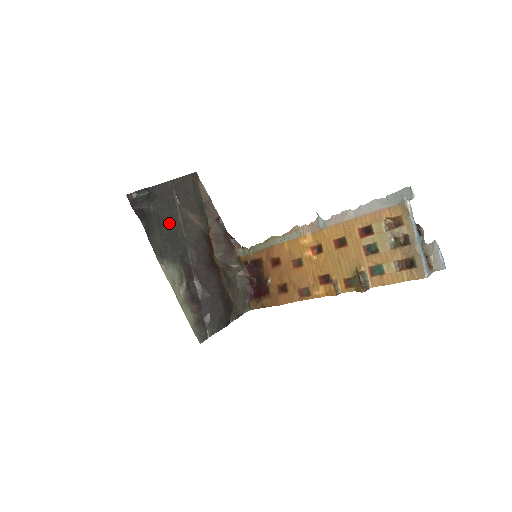
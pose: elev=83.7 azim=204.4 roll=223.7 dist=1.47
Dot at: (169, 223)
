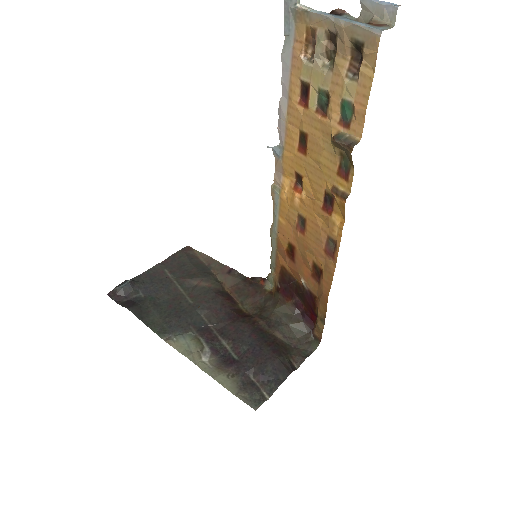
Dot at: (168, 300)
